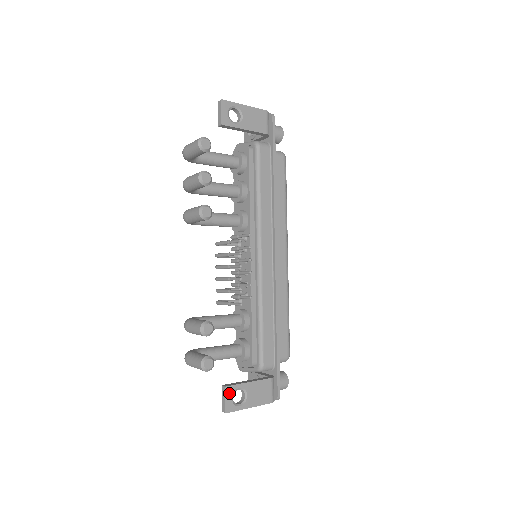
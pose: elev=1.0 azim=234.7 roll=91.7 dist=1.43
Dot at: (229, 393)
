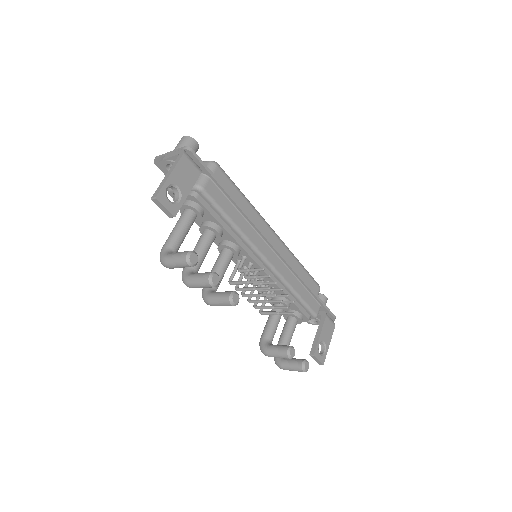
Dot at: (317, 355)
